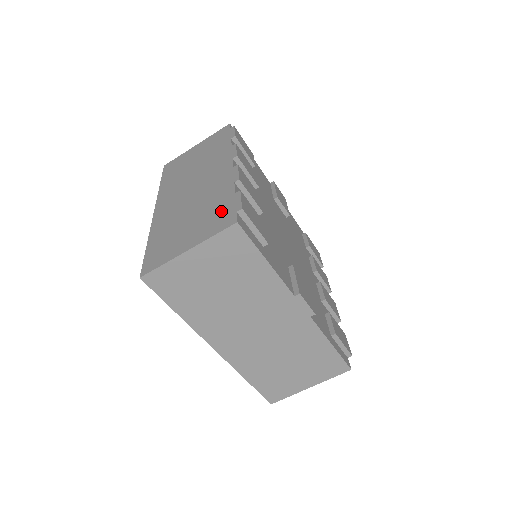
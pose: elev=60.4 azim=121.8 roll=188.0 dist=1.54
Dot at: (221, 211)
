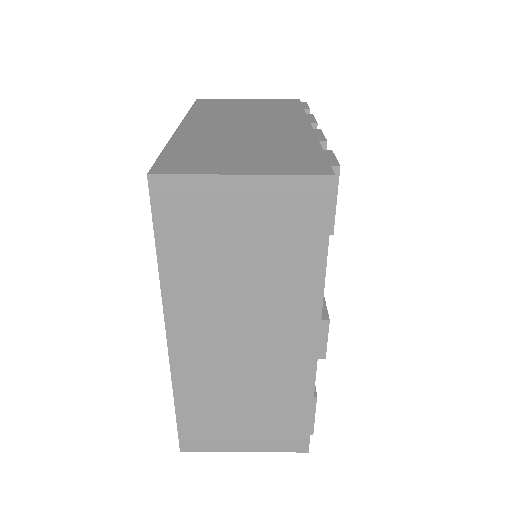
Dot at: (302, 157)
